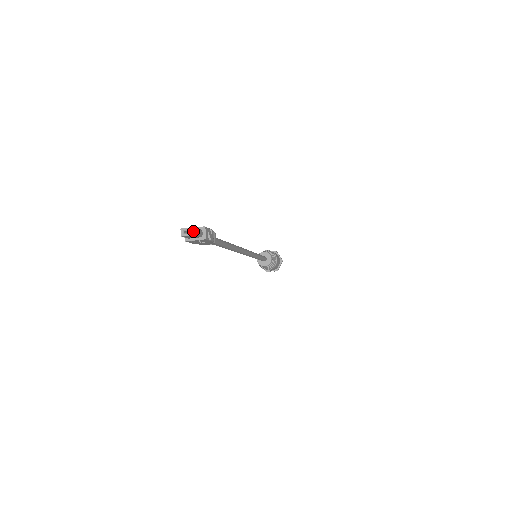
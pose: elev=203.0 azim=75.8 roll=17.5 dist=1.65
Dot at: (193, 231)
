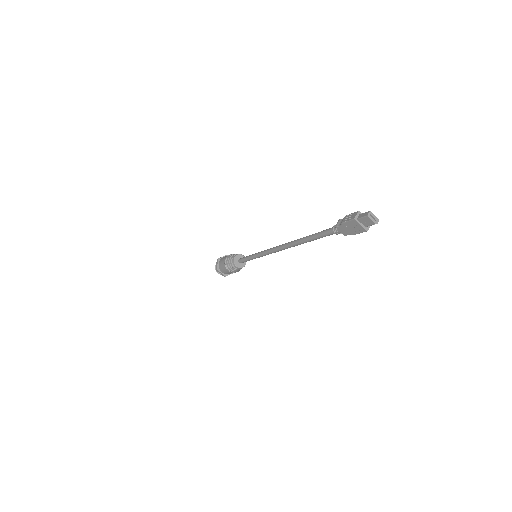
Dot at: occluded
